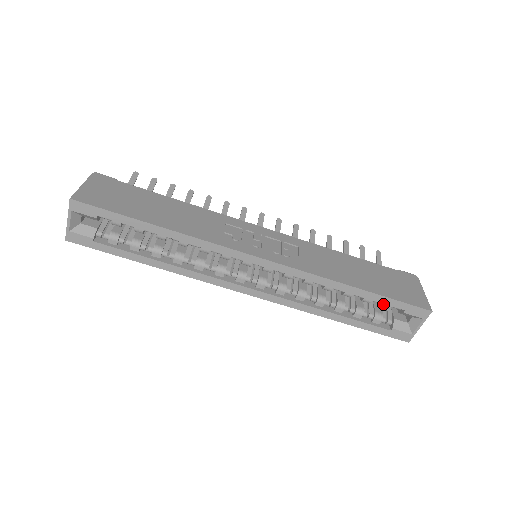
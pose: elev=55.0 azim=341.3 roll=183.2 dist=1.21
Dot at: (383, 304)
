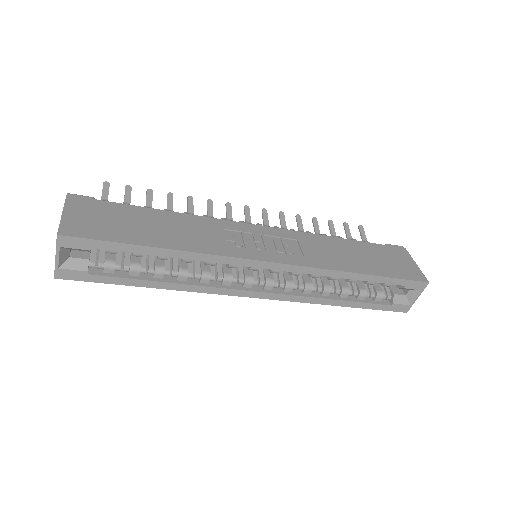
Dot at: (385, 283)
